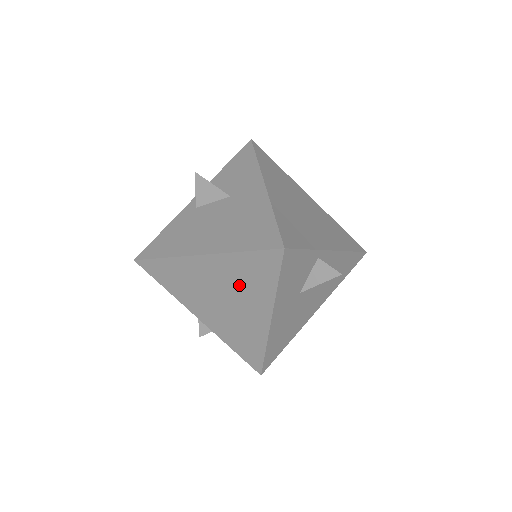
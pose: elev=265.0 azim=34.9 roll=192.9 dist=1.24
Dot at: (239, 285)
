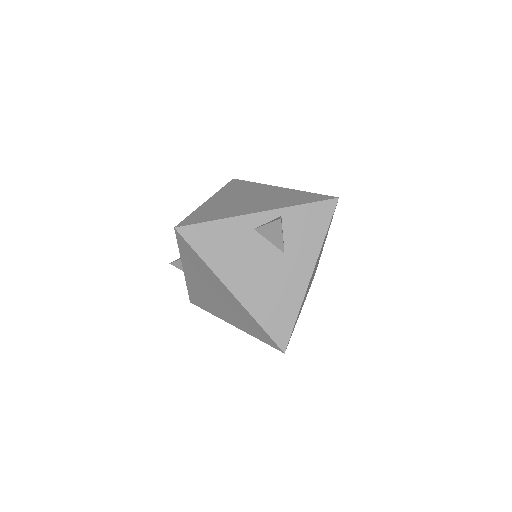
Dot at: (236, 313)
